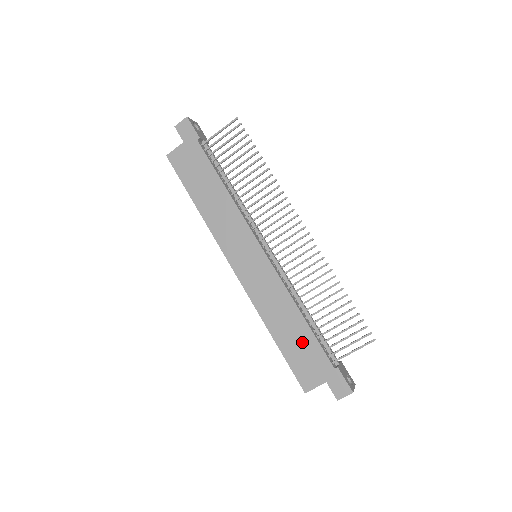
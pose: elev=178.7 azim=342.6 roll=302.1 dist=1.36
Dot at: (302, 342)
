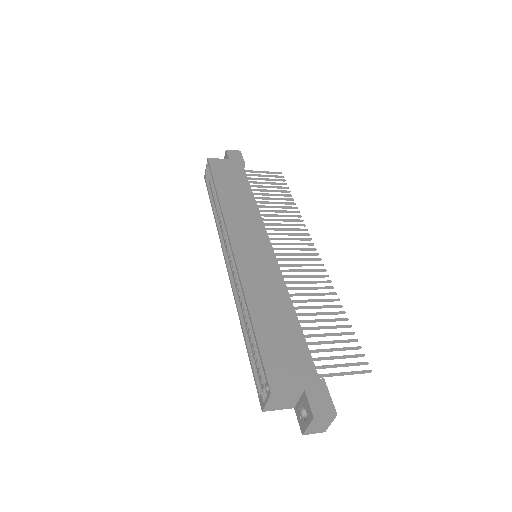
Dot at: (287, 336)
